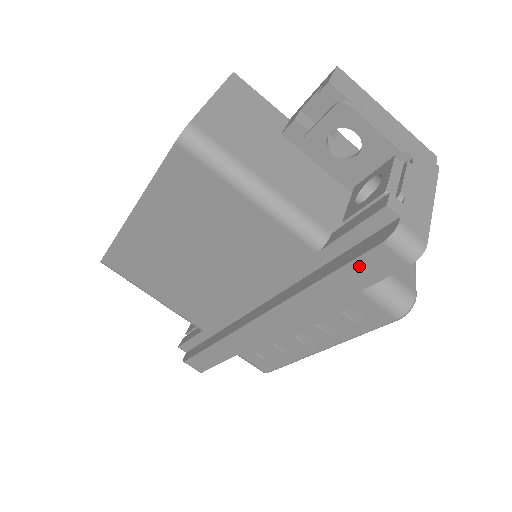
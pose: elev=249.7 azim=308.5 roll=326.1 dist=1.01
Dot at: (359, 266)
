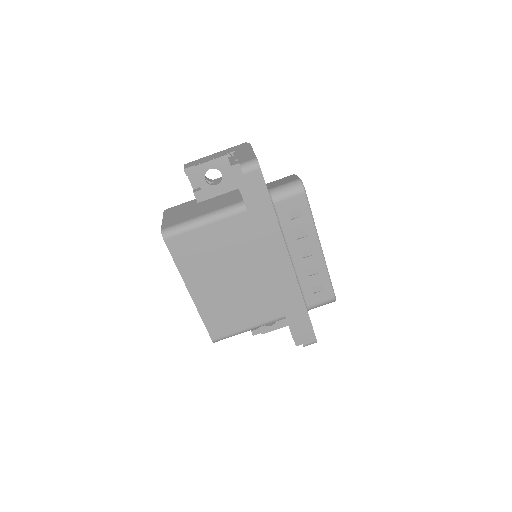
Dot at: (254, 191)
